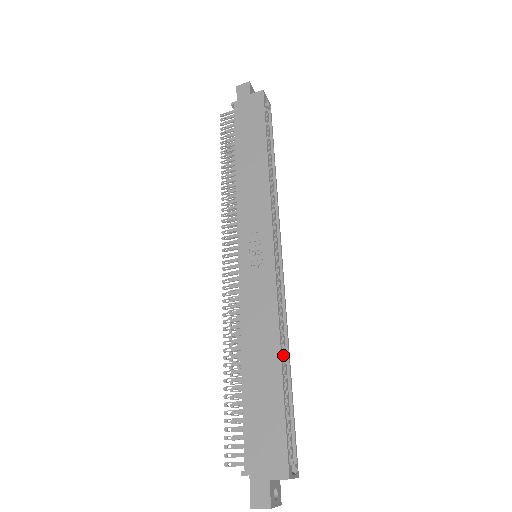
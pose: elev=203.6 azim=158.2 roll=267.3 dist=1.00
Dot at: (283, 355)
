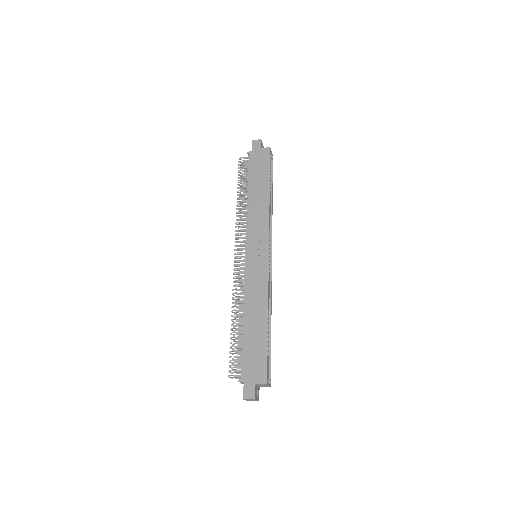
Dot at: (268, 317)
